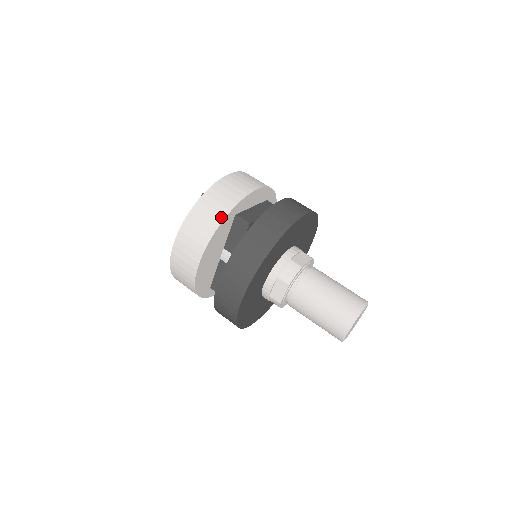
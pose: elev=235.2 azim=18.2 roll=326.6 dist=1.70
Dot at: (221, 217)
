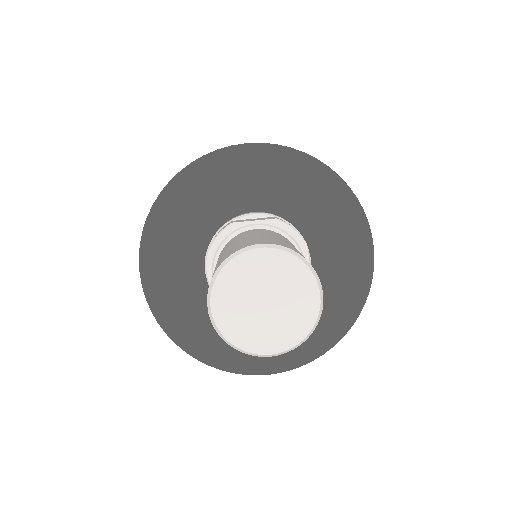
Dot at: occluded
